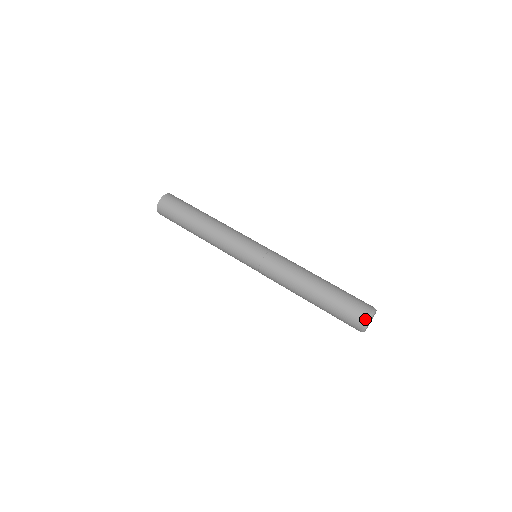
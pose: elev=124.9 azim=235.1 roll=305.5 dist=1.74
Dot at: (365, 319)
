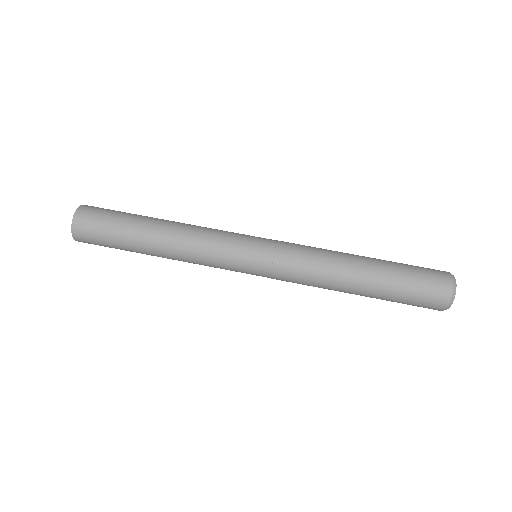
Dot at: (446, 303)
